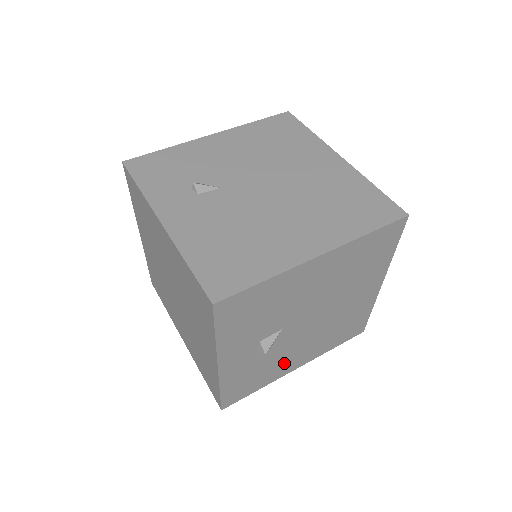
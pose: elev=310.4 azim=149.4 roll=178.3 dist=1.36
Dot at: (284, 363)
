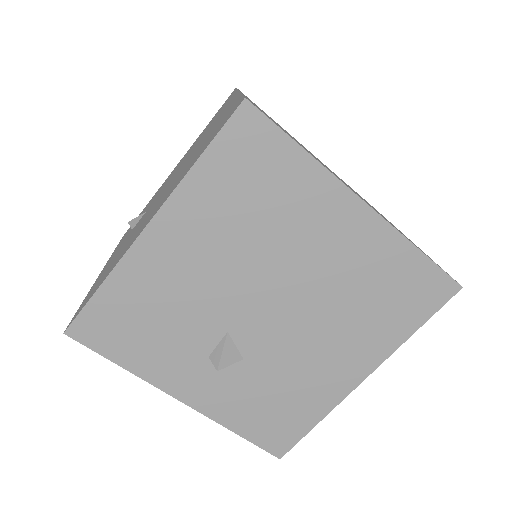
Dot at: (316, 377)
